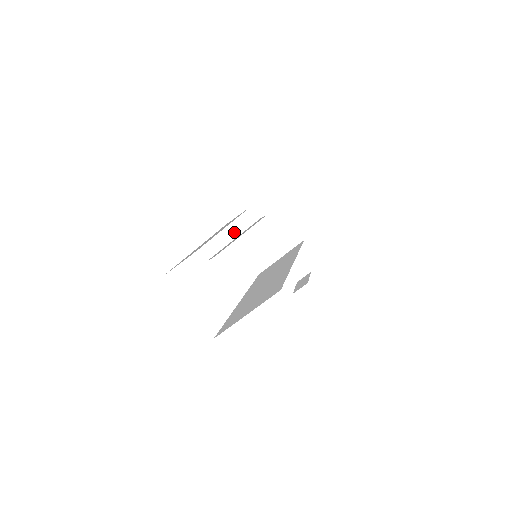
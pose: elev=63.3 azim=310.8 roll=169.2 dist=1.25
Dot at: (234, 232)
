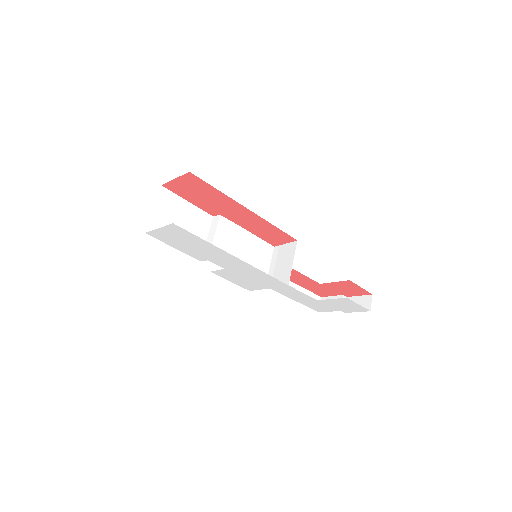
Dot at: (212, 233)
